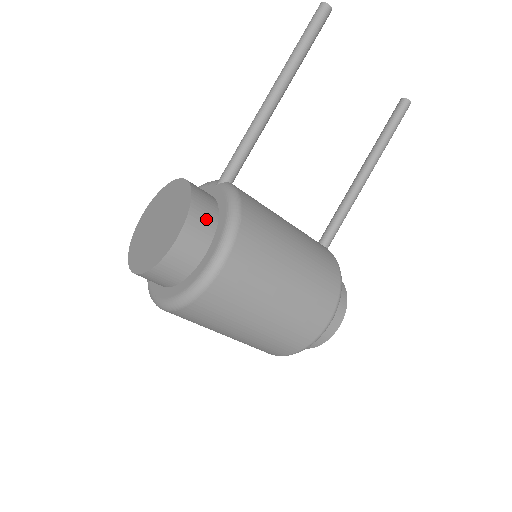
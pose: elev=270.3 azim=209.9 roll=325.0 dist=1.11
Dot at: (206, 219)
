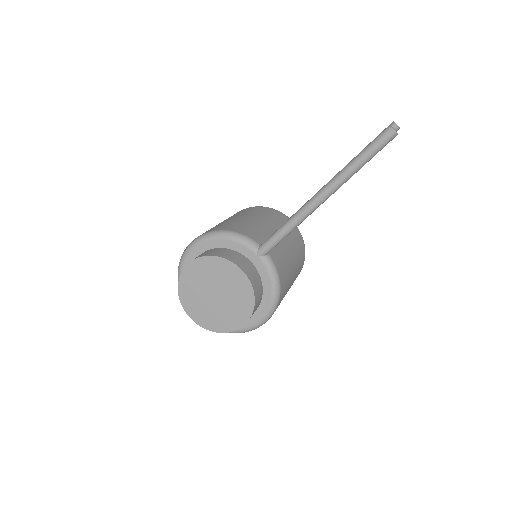
Dot at: (259, 302)
